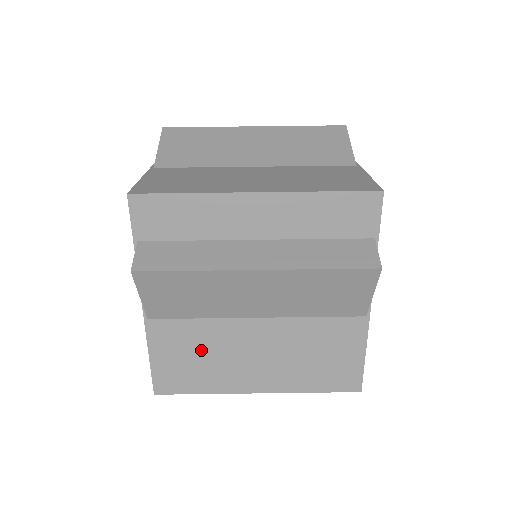
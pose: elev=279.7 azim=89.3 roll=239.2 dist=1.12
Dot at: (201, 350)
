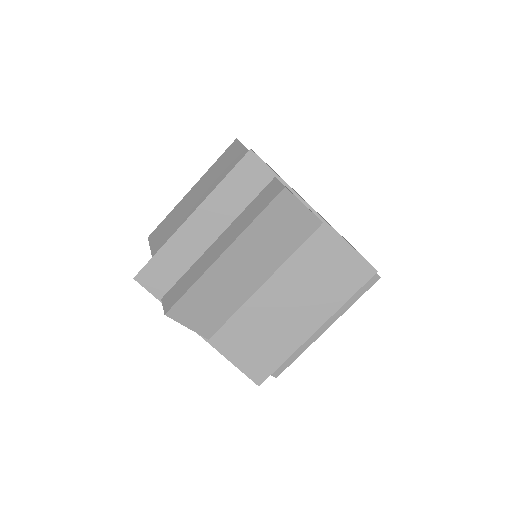
Dot at: occluded
